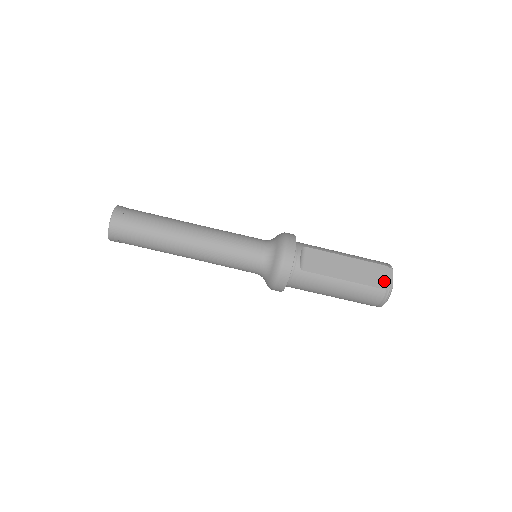
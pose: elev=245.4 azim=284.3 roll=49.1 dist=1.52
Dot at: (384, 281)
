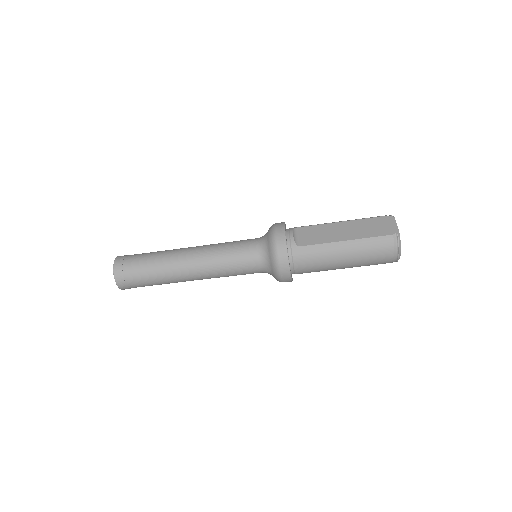
Dot at: (387, 228)
